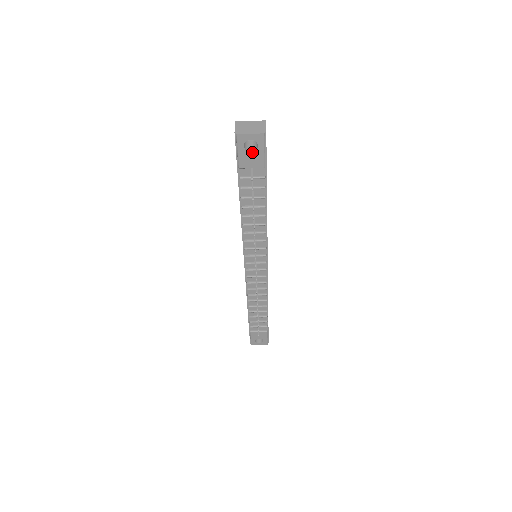
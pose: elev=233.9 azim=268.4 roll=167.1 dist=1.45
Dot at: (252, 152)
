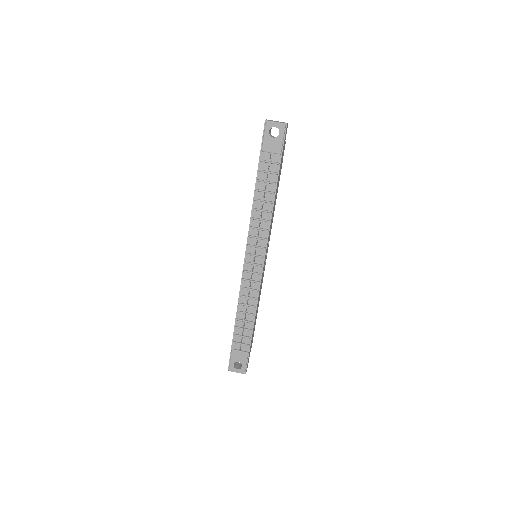
Dot at: (274, 138)
